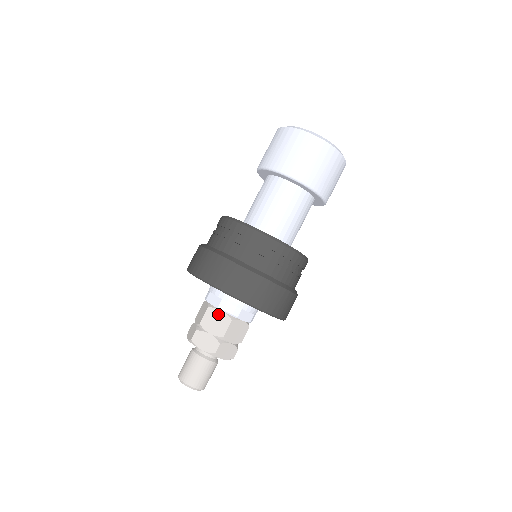
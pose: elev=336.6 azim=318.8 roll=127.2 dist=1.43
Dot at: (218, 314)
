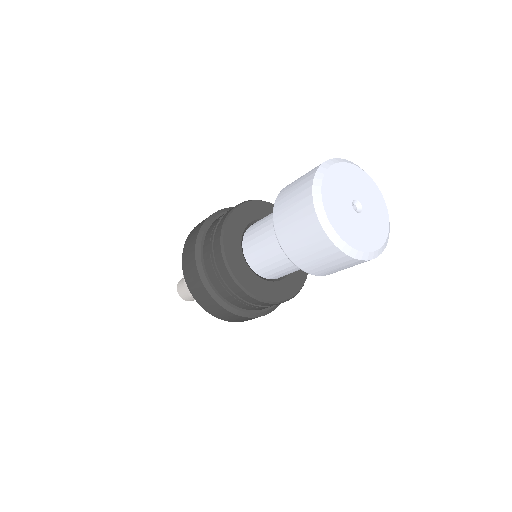
Dot at: occluded
